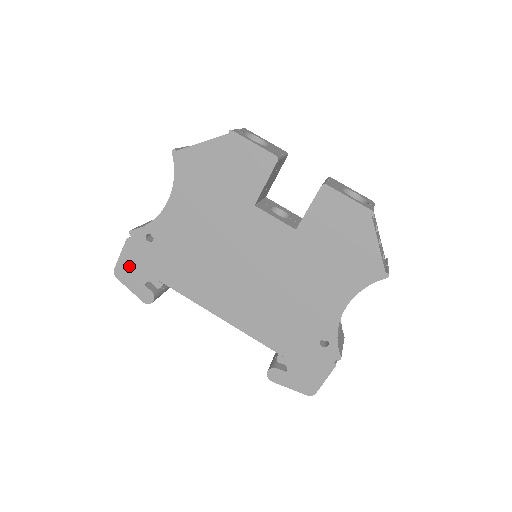
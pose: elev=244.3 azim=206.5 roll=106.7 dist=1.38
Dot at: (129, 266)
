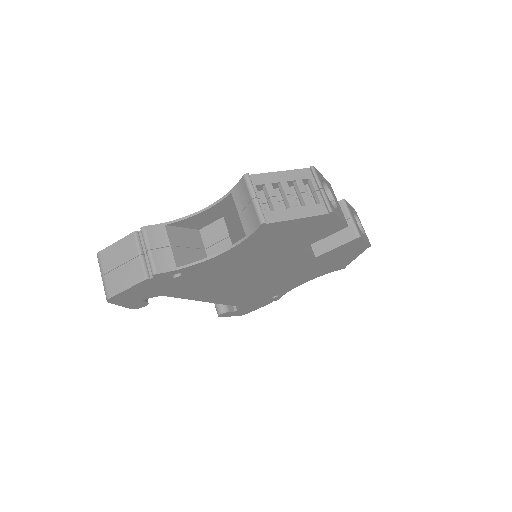
Dot at: (133, 294)
